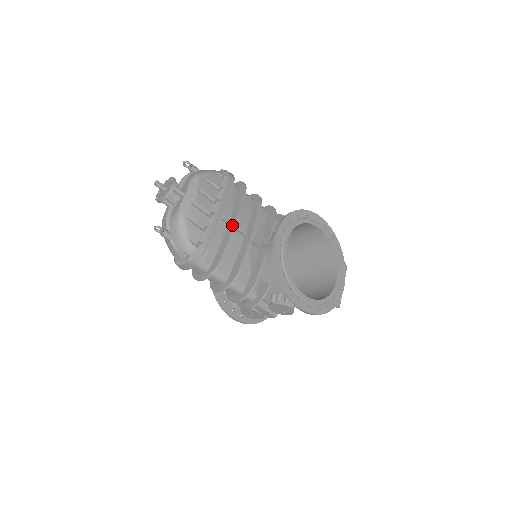
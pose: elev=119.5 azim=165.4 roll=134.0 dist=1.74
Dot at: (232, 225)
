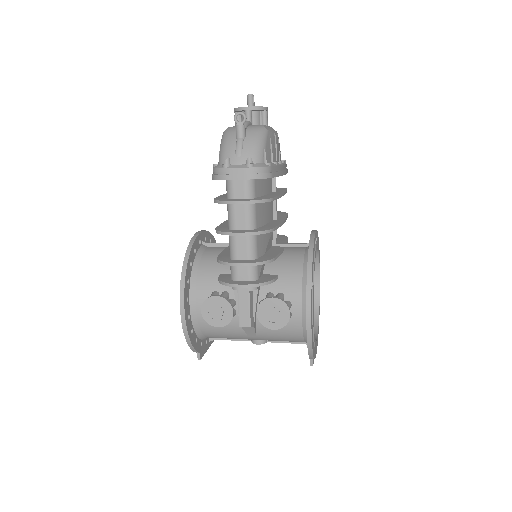
Dot at: (280, 192)
